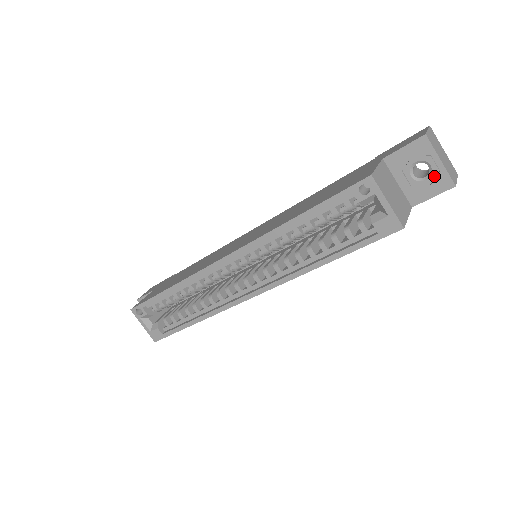
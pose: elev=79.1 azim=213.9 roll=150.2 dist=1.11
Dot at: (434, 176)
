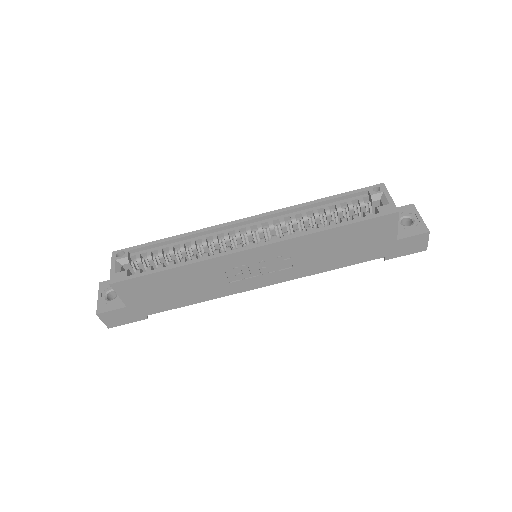
Dot at: (416, 225)
